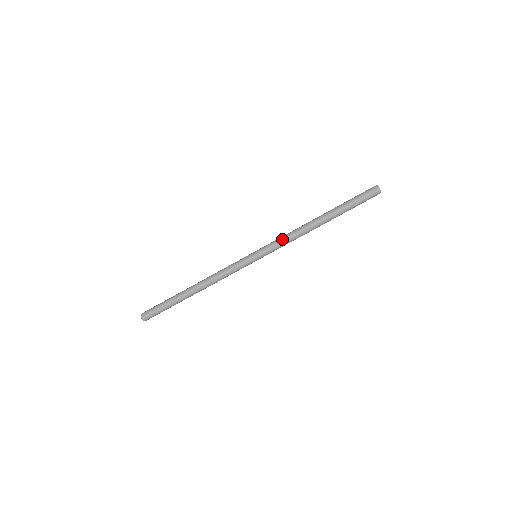
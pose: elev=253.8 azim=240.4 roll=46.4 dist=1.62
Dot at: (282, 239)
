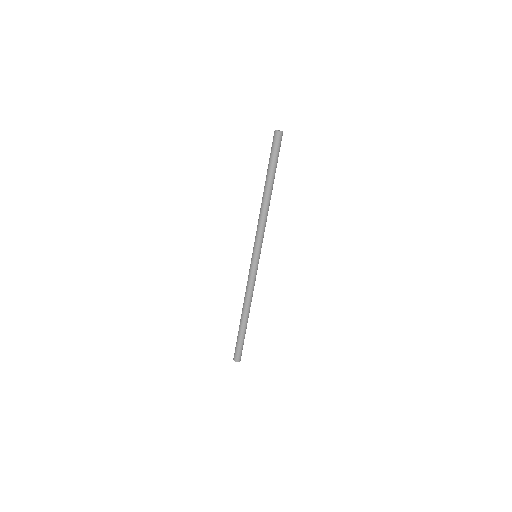
Dot at: (261, 230)
